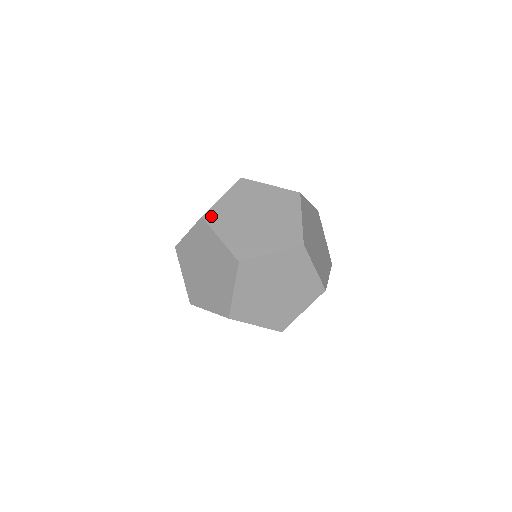
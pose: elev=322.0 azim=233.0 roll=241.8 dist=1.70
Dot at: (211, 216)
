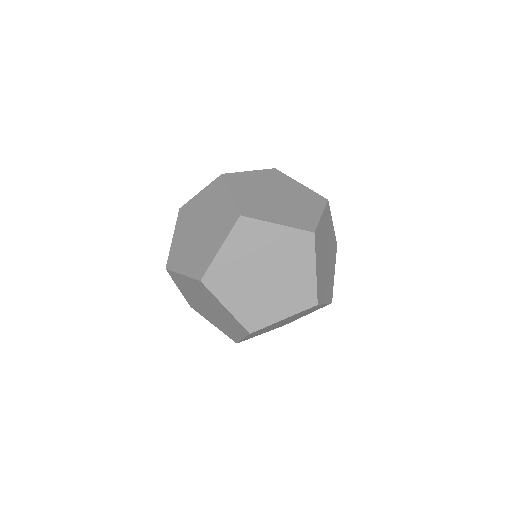
Dot at: (211, 279)
